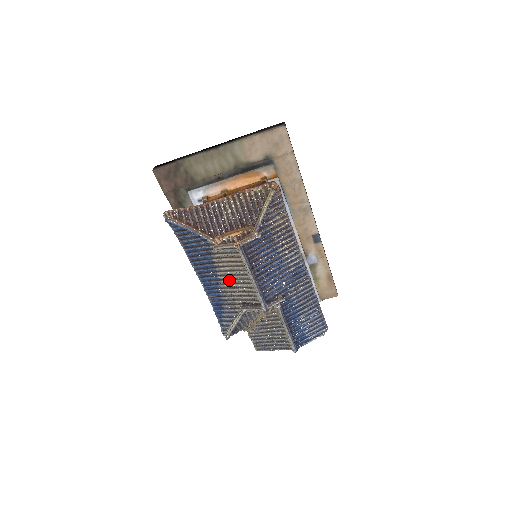
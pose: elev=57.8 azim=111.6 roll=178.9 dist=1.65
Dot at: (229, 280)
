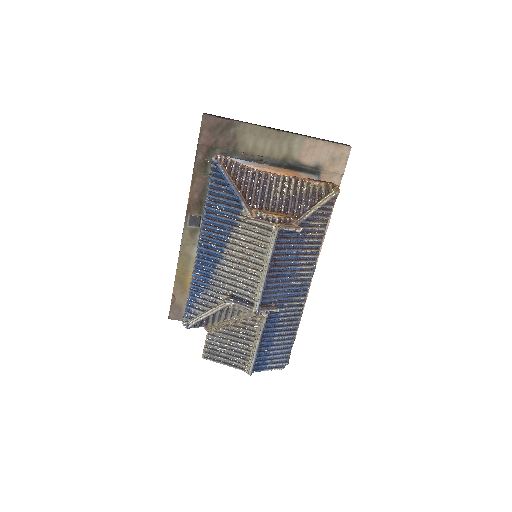
Dot at: (234, 263)
